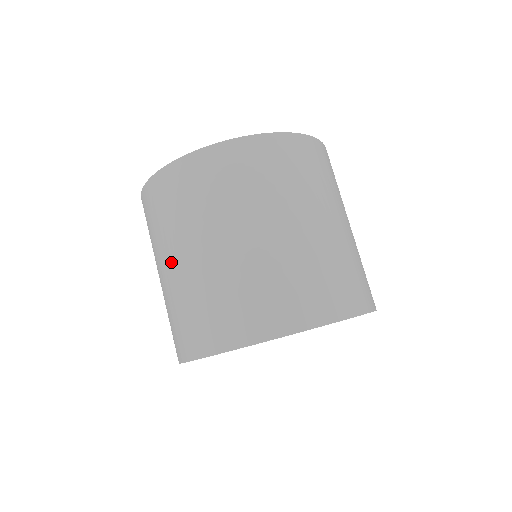
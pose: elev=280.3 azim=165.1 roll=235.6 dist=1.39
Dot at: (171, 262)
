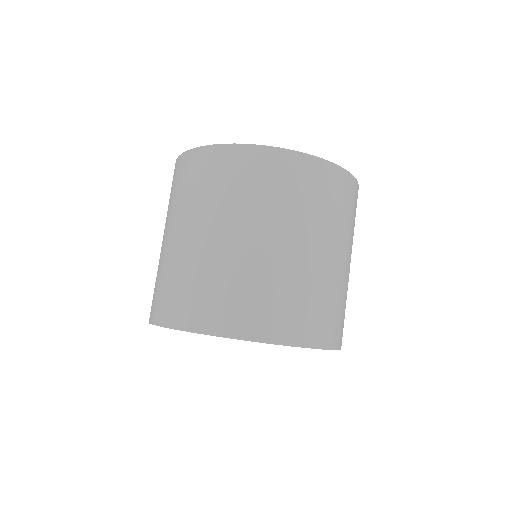
Dot at: (166, 235)
